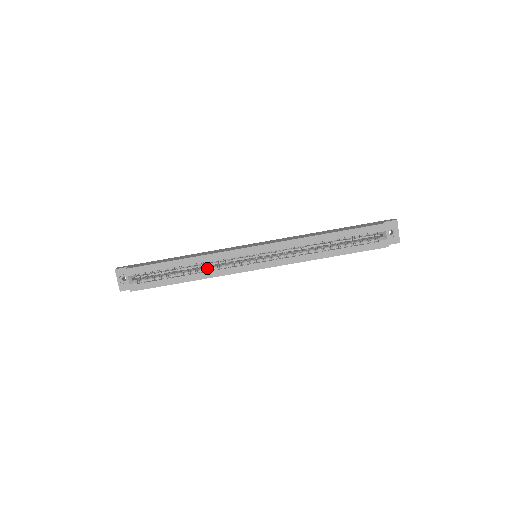
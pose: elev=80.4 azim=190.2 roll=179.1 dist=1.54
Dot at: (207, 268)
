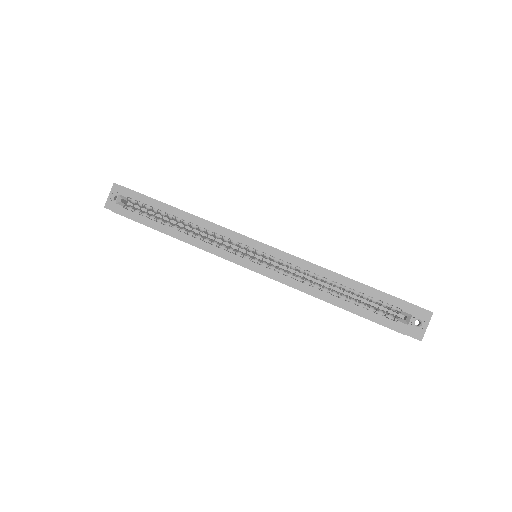
Dot at: (199, 235)
